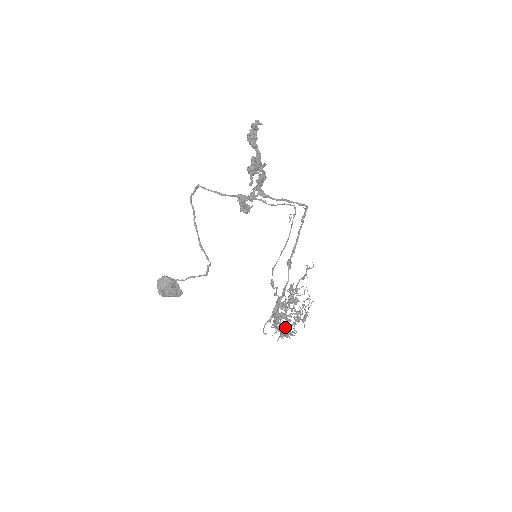
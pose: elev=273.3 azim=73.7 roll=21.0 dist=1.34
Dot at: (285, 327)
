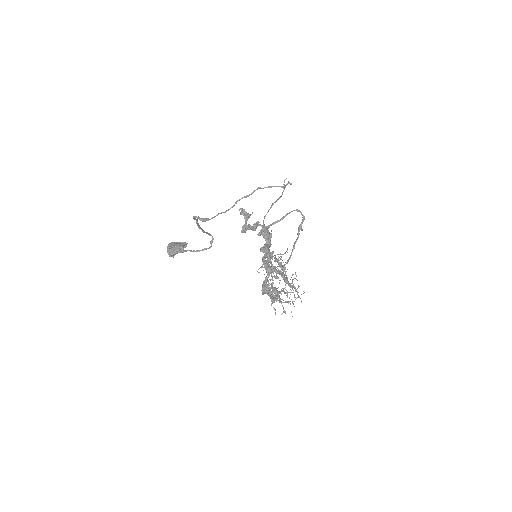
Dot at: occluded
